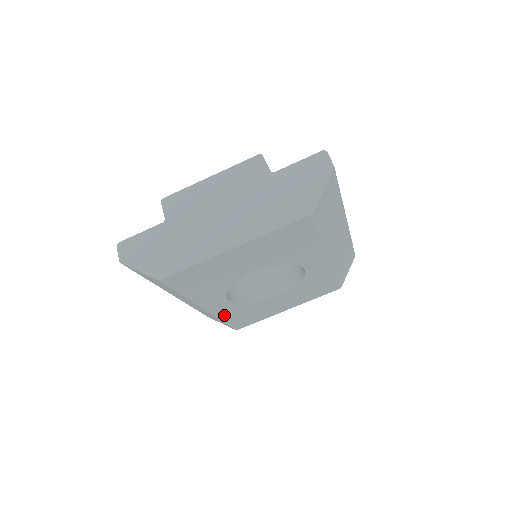
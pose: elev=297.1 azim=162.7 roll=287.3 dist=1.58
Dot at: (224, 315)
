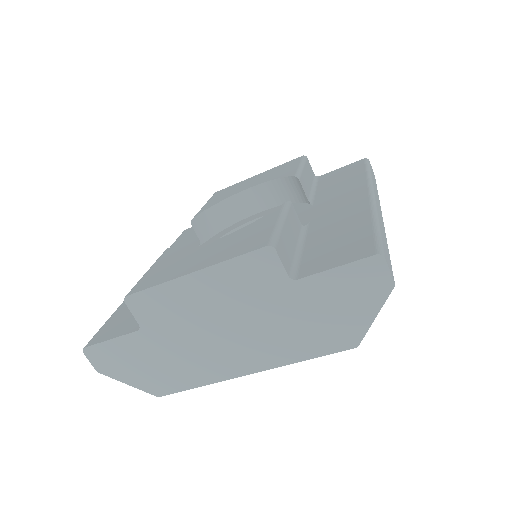
Dot at: occluded
